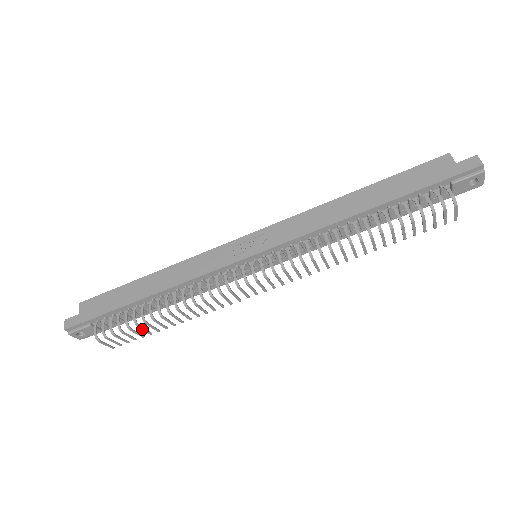
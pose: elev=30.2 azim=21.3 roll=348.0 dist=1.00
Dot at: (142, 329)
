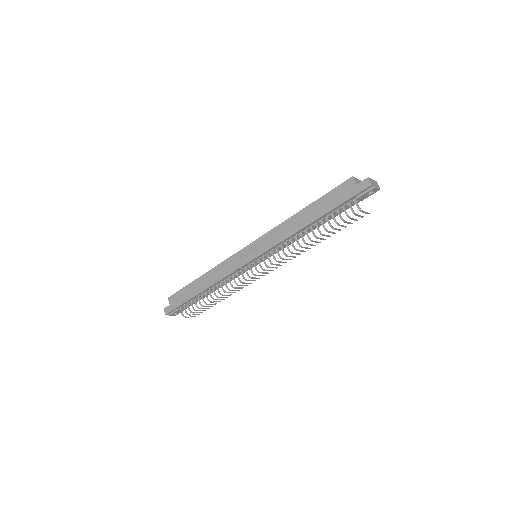
Dot at: occluded
